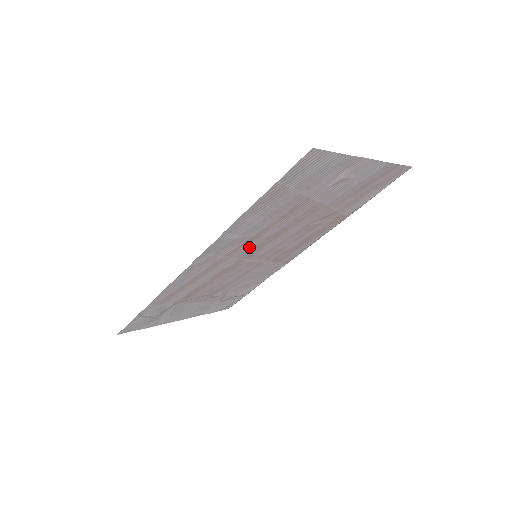
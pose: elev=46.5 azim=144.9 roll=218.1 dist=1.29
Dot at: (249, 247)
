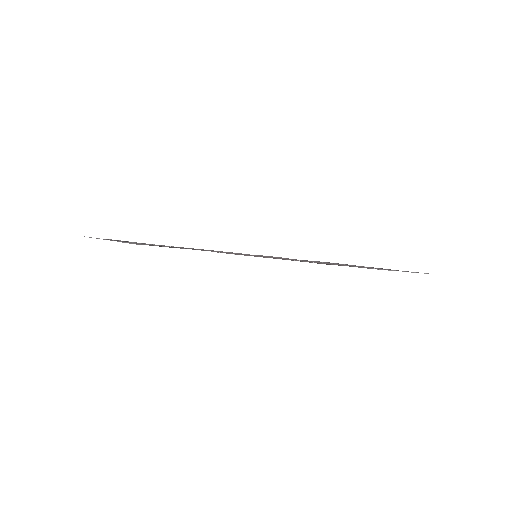
Dot at: occluded
